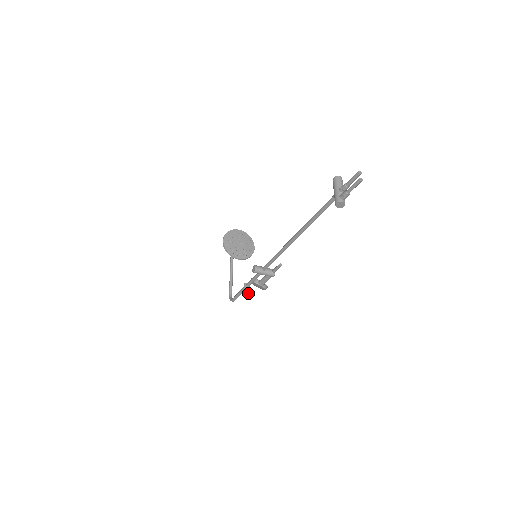
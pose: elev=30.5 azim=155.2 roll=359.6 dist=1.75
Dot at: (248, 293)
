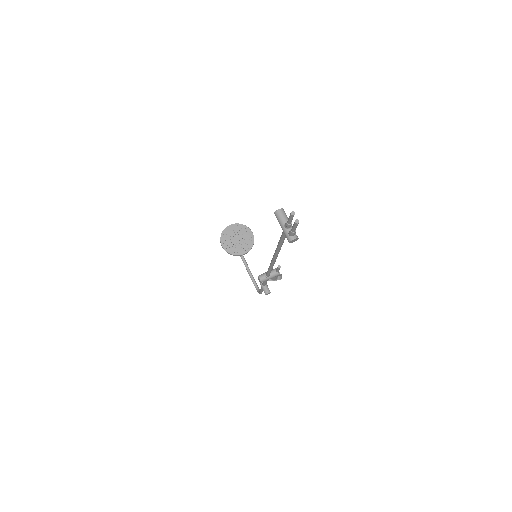
Dot at: (268, 292)
